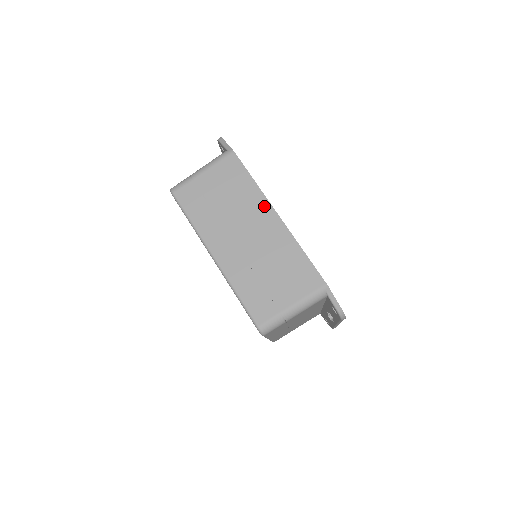
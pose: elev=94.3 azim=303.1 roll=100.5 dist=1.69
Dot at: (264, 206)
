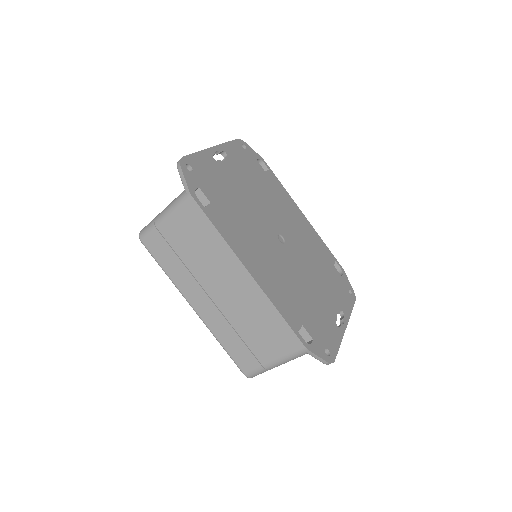
Dot at: (234, 263)
